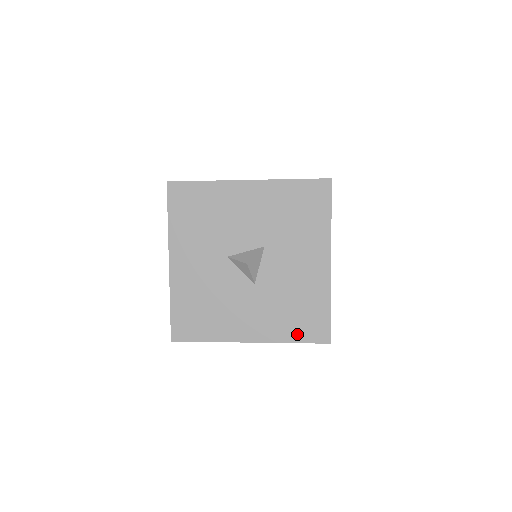
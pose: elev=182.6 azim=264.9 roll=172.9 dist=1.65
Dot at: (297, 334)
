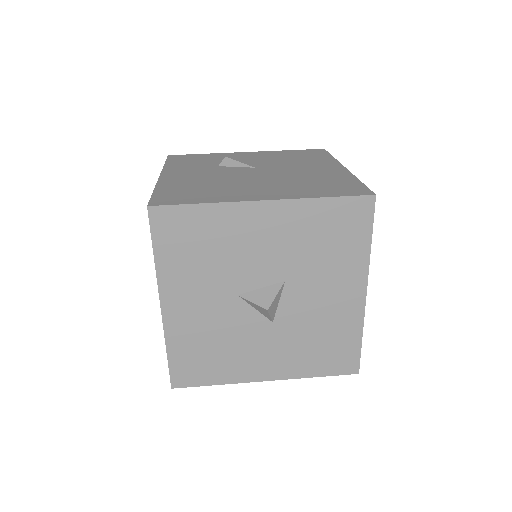
Dot at: (321, 368)
